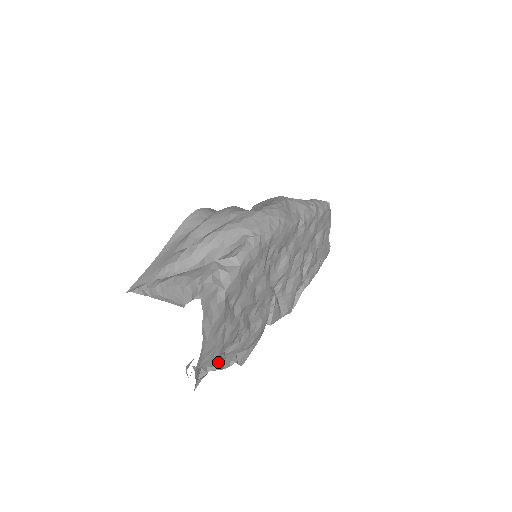
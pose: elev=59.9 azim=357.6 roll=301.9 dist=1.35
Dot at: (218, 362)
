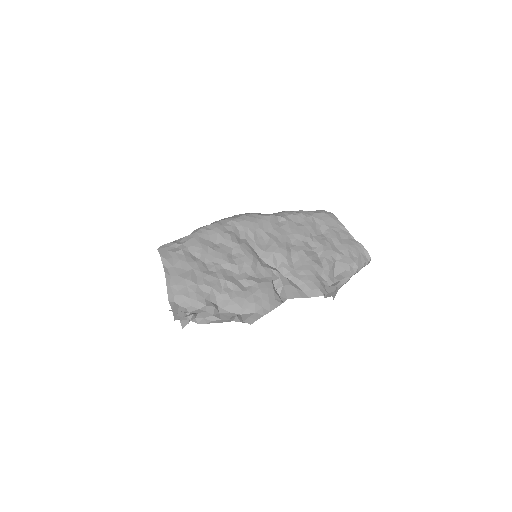
Dot at: (202, 305)
